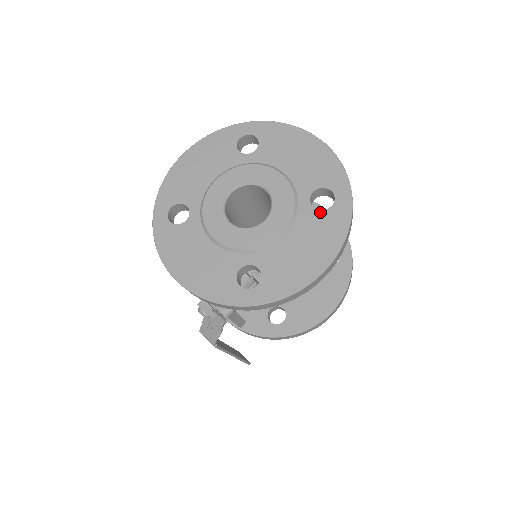
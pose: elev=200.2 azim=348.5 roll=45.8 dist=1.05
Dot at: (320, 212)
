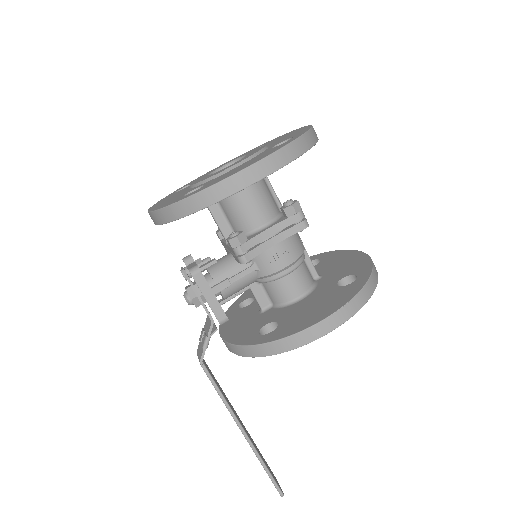
Dot at: (275, 147)
